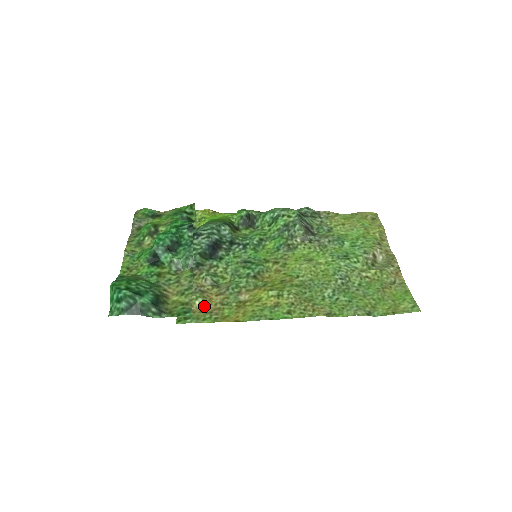
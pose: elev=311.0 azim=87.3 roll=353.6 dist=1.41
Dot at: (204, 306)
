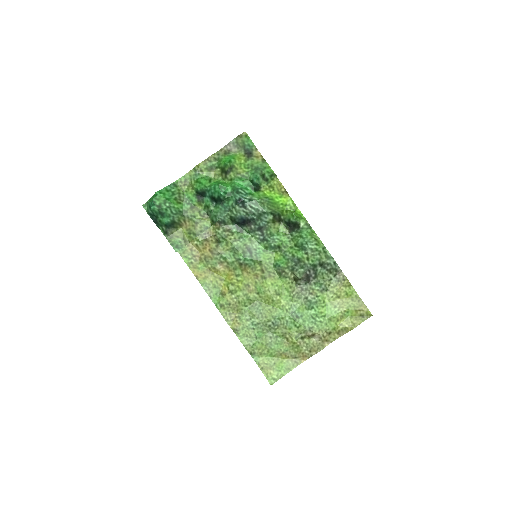
Dot at: (197, 248)
